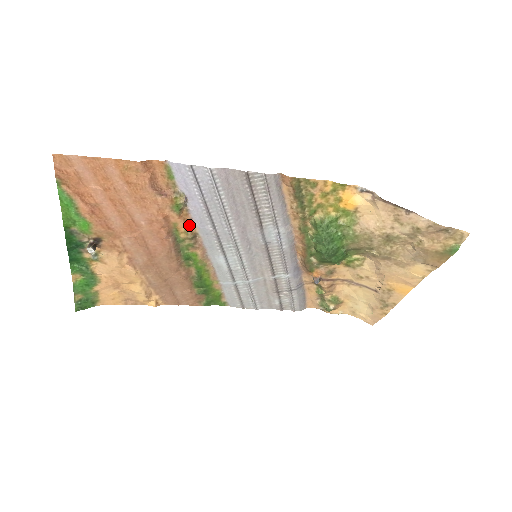
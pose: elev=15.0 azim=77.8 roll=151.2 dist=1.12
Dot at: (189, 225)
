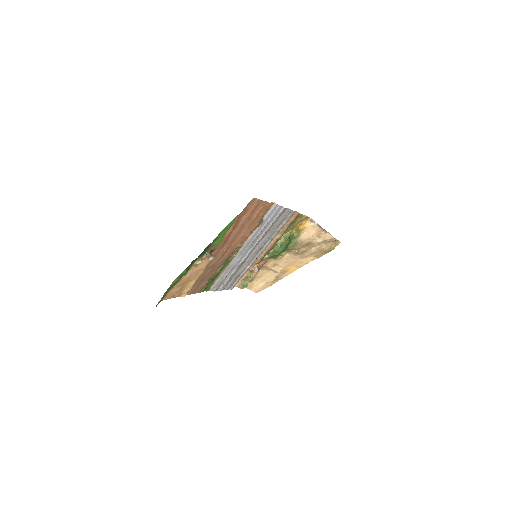
Dot at: (247, 238)
